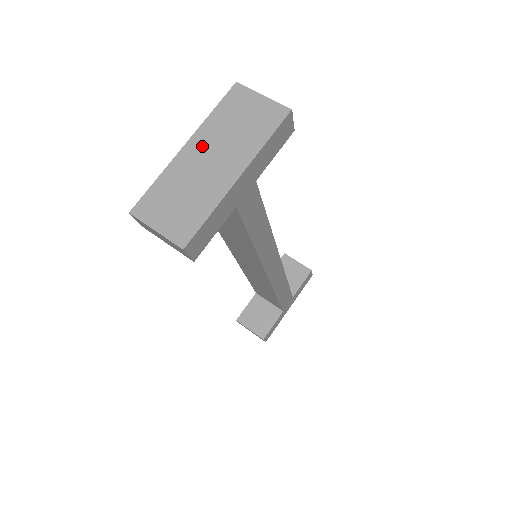
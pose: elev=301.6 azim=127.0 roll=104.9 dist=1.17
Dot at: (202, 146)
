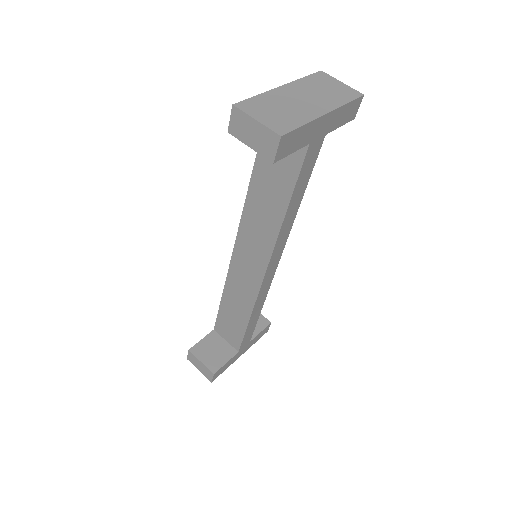
Dot at: (296, 90)
